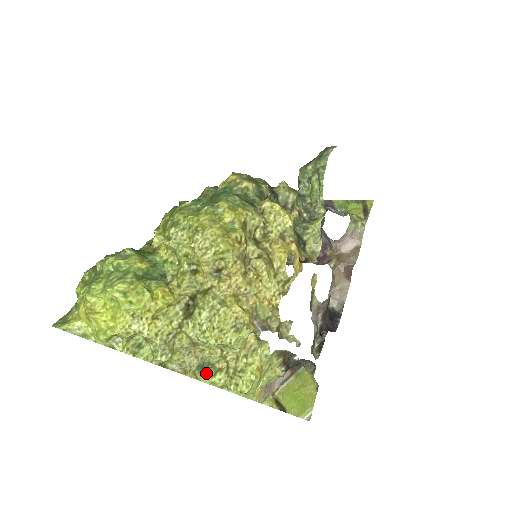
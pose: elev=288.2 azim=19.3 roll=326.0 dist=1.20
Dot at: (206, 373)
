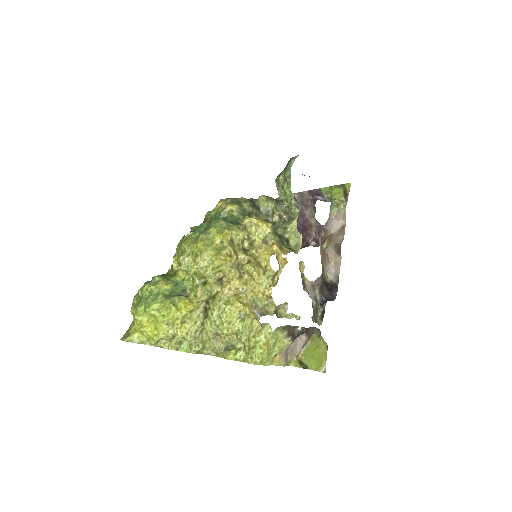
Dot at: (230, 353)
